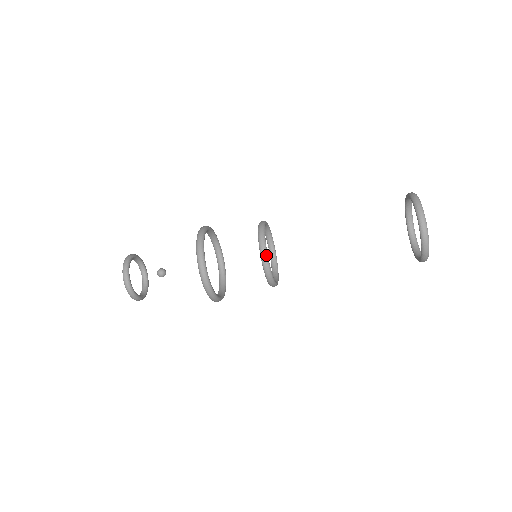
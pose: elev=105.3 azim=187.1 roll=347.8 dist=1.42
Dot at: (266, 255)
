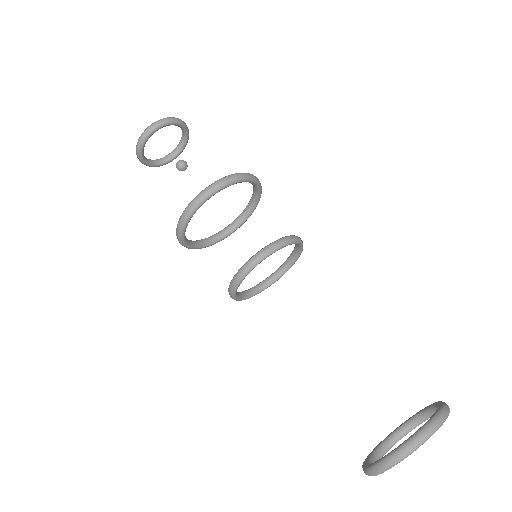
Dot at: (247, 271)
